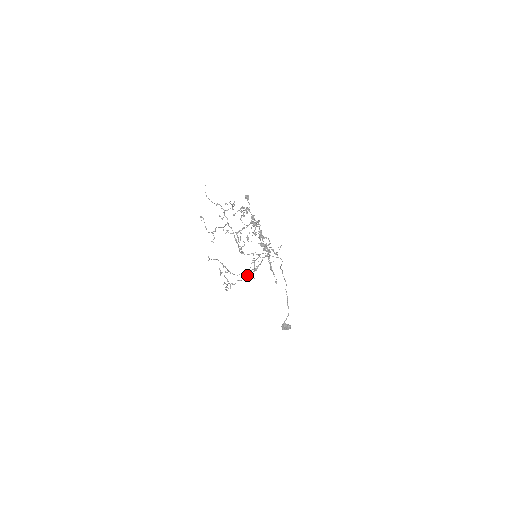
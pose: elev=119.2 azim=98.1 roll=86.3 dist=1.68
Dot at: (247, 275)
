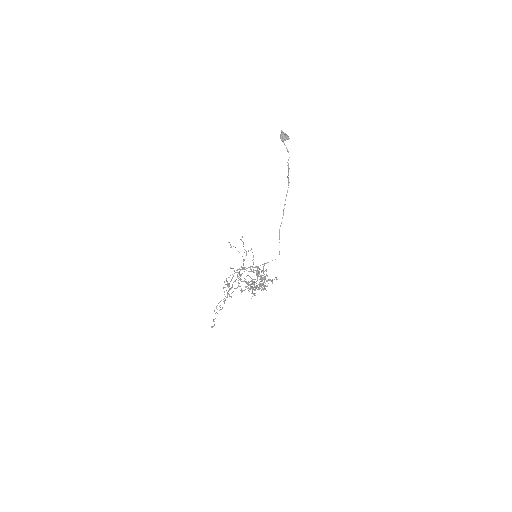
Dot at: occluded
